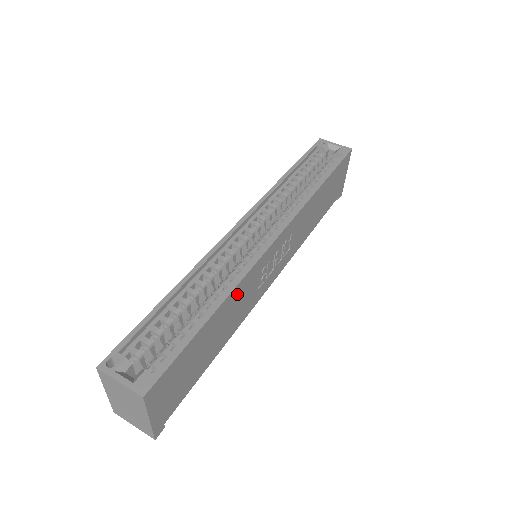
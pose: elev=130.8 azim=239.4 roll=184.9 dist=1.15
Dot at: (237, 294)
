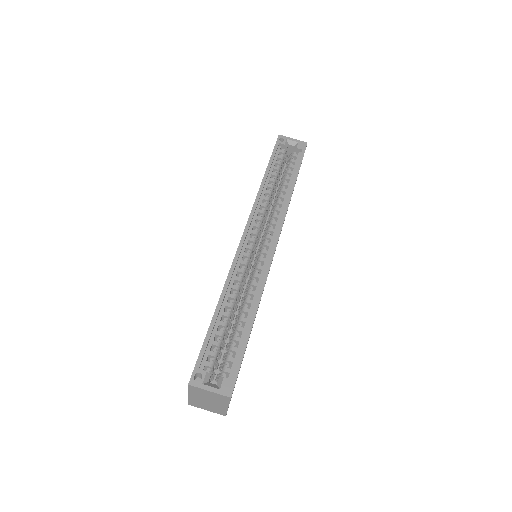
Dot at: occluded
